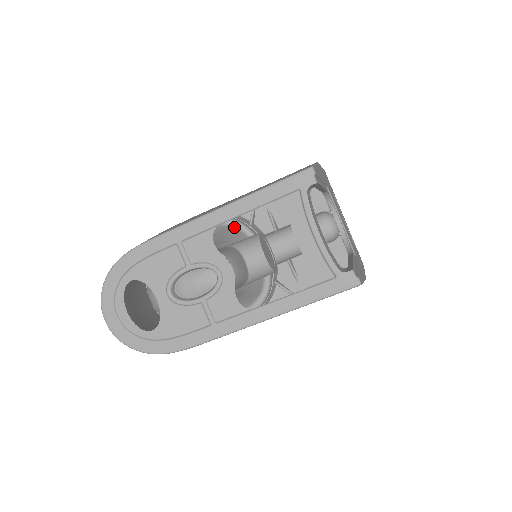
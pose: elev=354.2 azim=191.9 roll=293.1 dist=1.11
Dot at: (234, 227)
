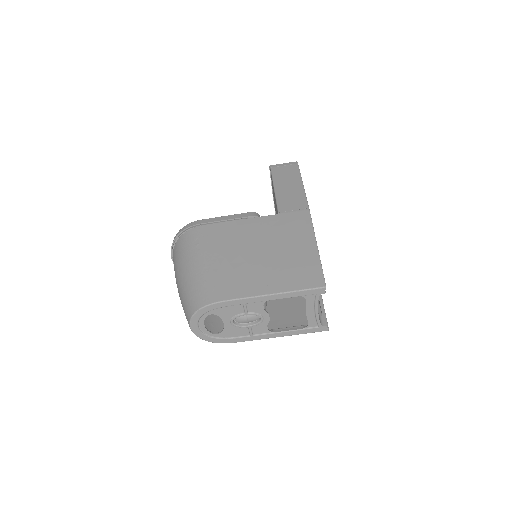
Dot at: occluded
